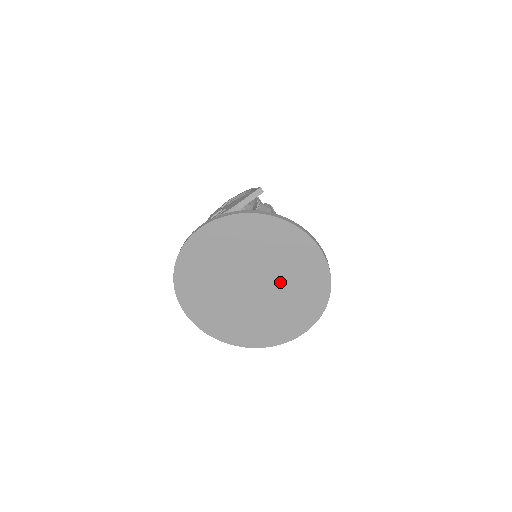
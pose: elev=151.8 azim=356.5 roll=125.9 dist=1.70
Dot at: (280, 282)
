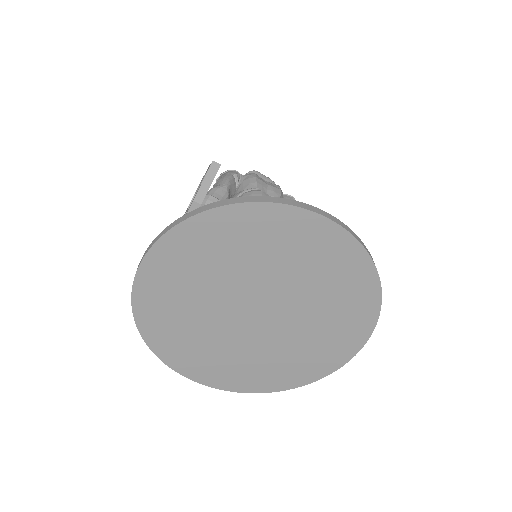
Dot at: (294, 290)
